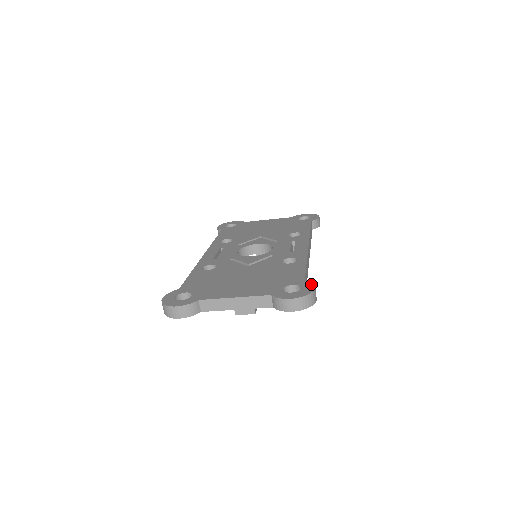
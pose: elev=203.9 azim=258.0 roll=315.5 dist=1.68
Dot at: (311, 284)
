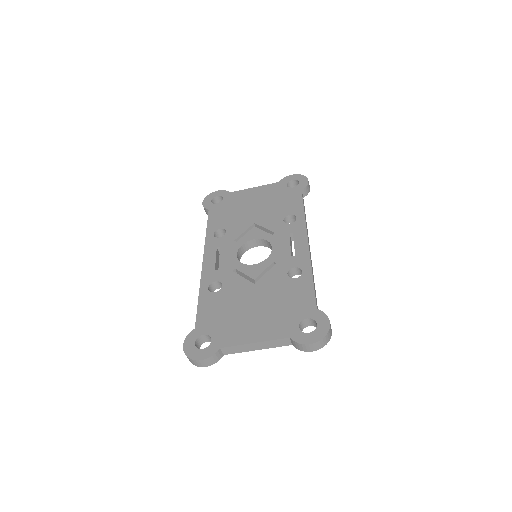
Dot at: (325, 317)
